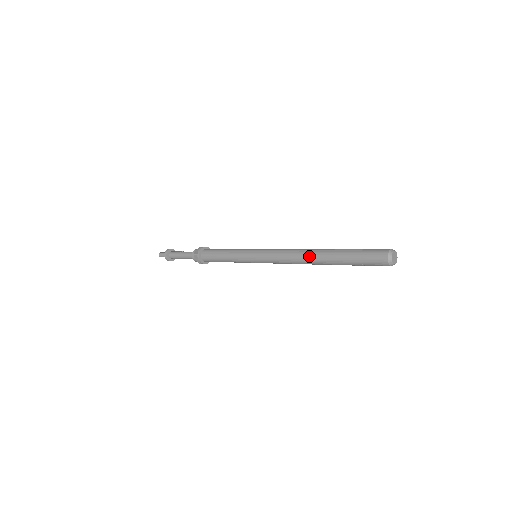
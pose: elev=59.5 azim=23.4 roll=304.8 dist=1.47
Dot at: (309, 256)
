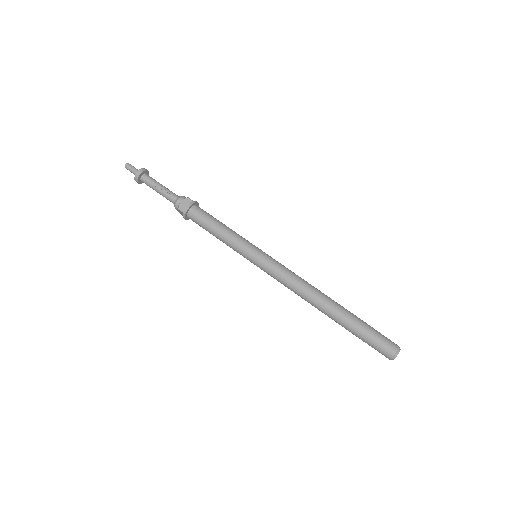
Dot at: (317, 305)
